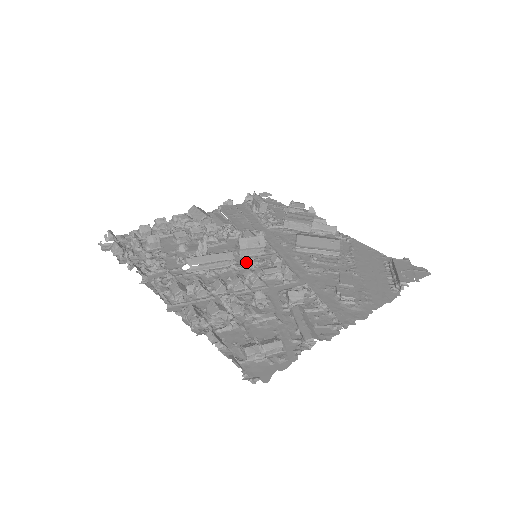
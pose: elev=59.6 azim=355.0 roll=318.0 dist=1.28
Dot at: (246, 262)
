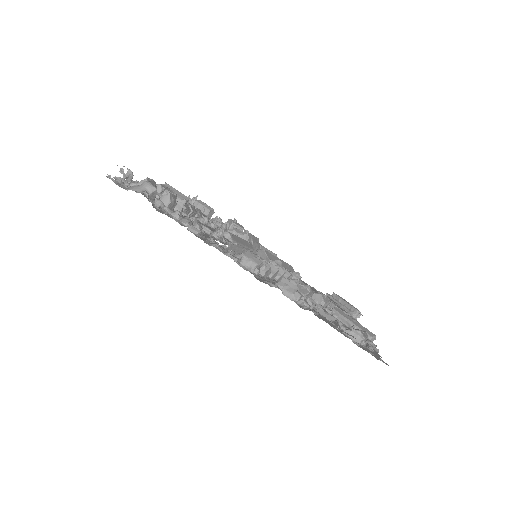
Dot at: occluded
